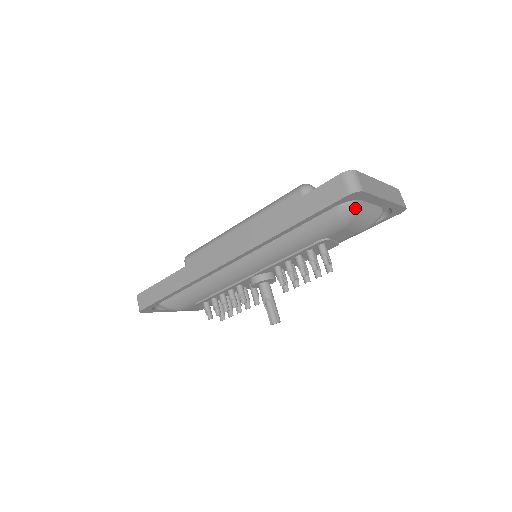
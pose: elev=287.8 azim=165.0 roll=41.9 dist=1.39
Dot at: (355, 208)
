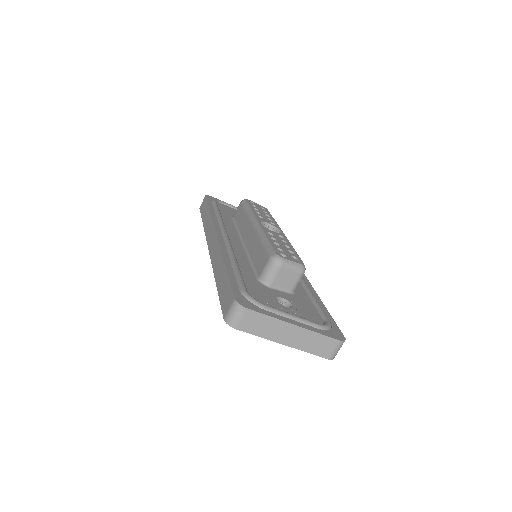
Dot at: occluded
